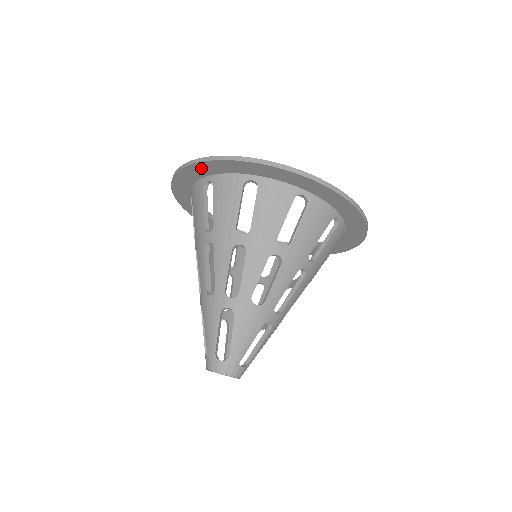
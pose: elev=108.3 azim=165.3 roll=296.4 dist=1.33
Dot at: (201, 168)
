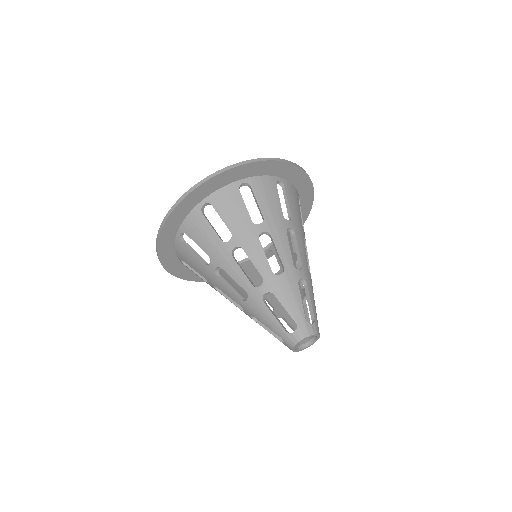
Dot at: (168, 229)
